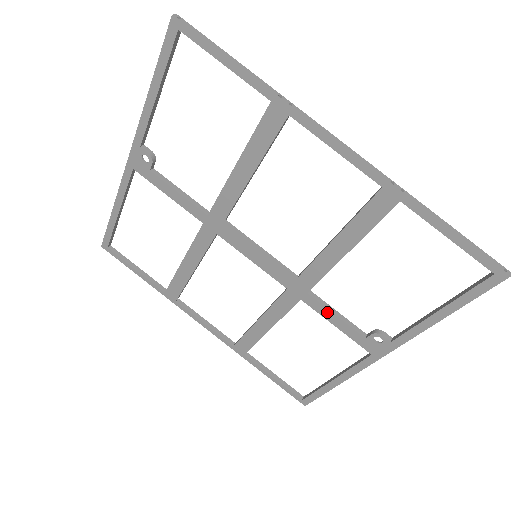
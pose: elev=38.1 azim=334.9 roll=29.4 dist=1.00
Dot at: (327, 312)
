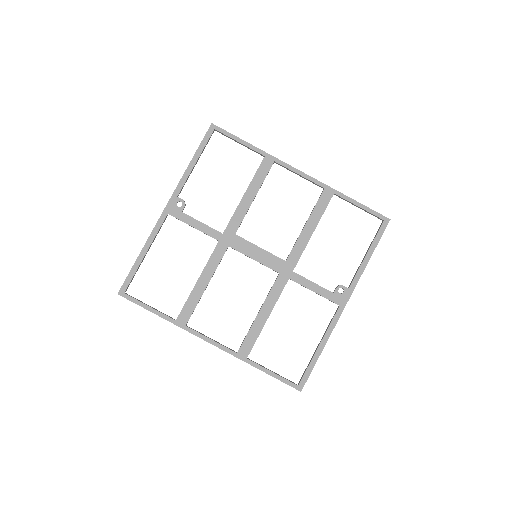
Dot at: (307, 282)
